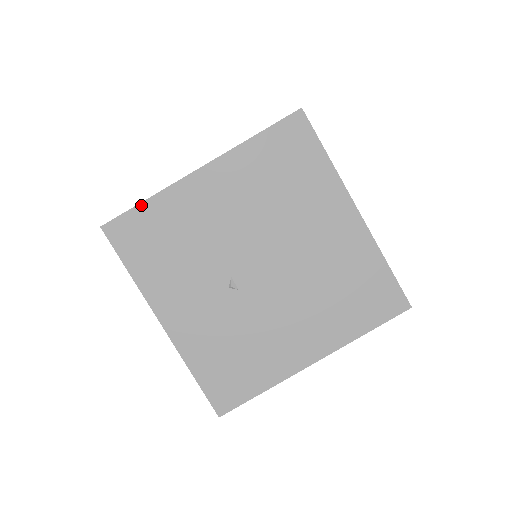
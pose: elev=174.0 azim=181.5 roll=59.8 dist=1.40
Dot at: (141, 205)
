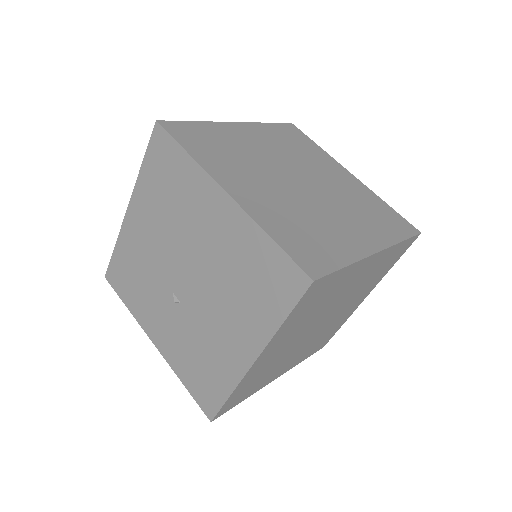
Dot at: (114, 253)
